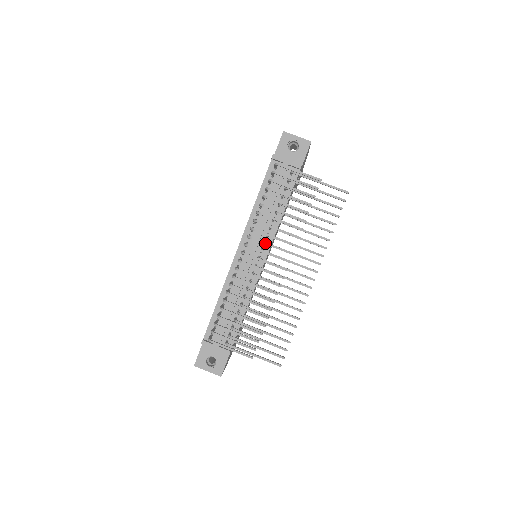
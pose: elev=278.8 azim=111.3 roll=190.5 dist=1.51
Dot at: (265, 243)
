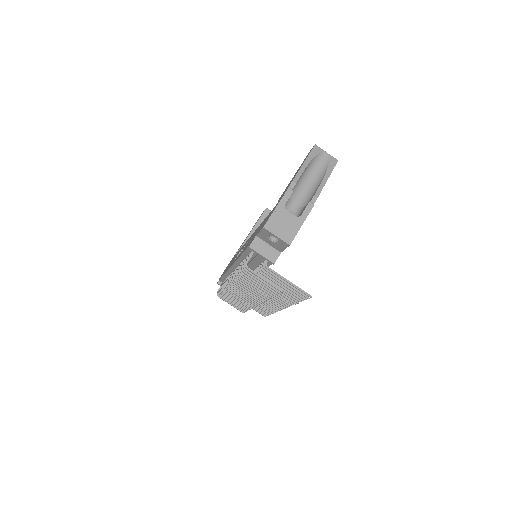
Dot at: (243, 289)
